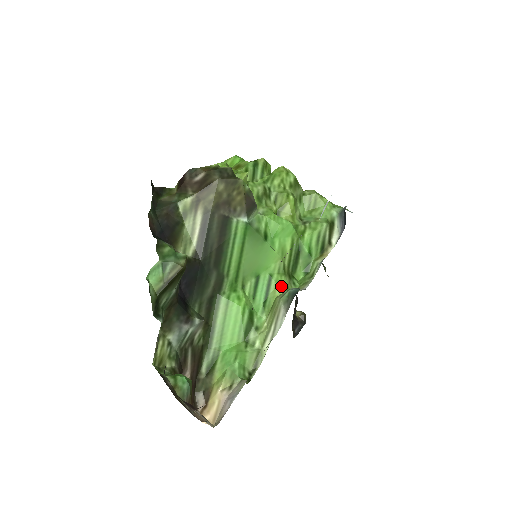
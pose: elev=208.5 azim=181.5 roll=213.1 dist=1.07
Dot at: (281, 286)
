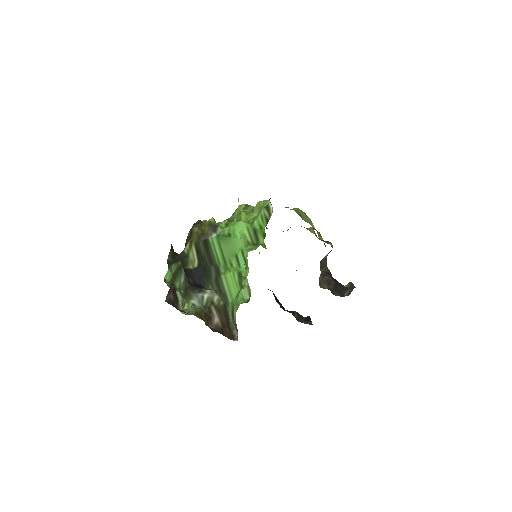
Dot at: (247, 250)
